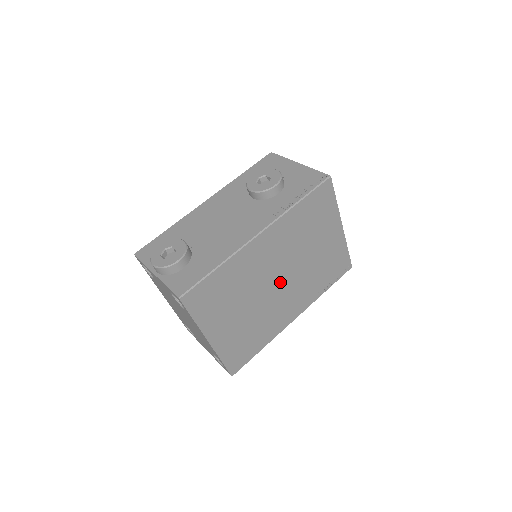
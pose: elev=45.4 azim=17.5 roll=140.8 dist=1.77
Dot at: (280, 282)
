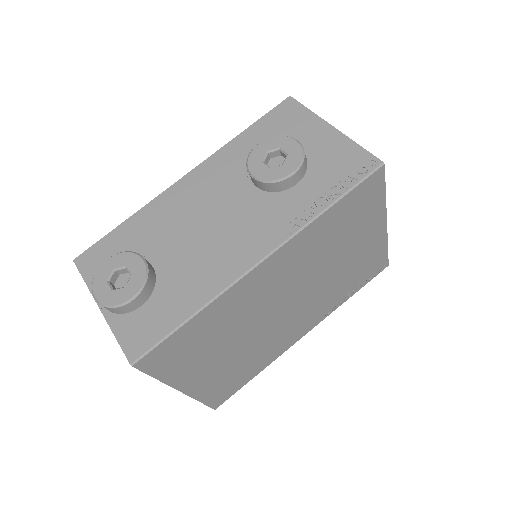
Dot at: (288, 306)
